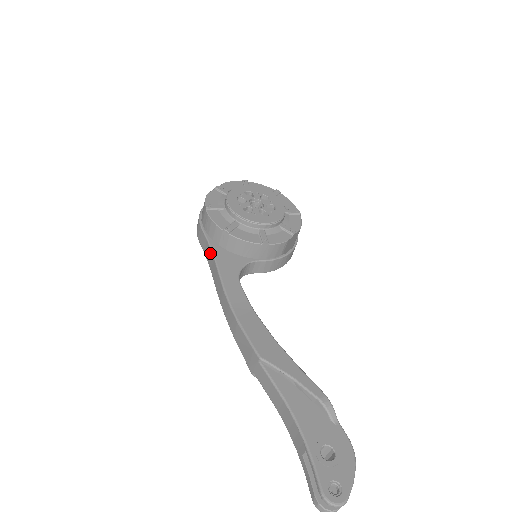
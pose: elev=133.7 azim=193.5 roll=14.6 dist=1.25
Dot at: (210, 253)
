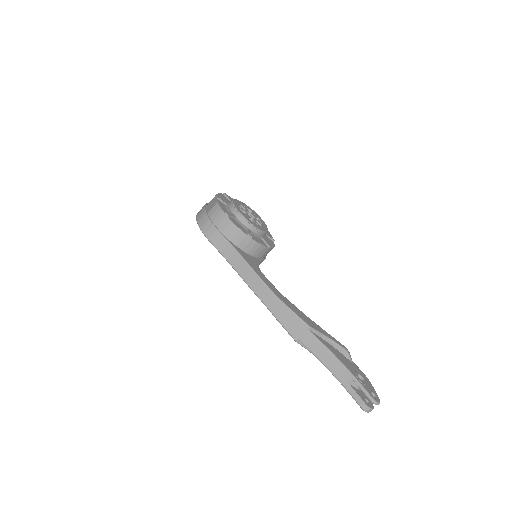
Dot at: (234, 252)
